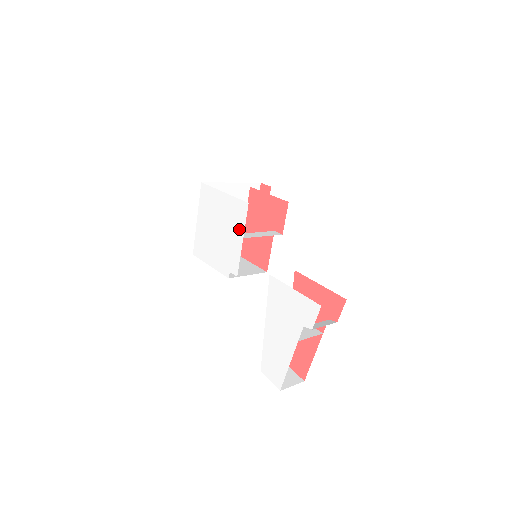
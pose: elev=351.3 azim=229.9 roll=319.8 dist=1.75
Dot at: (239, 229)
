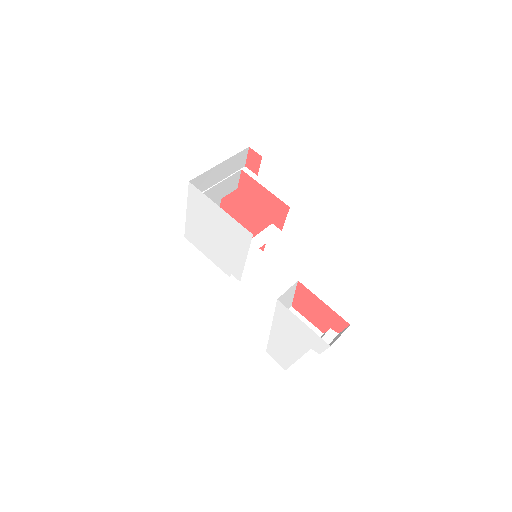
Dot at: (241, 249)
